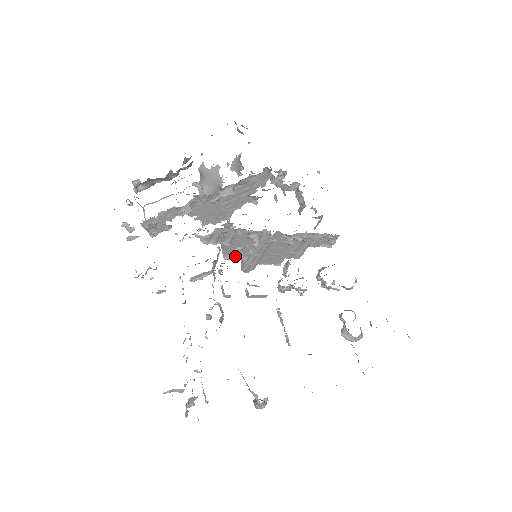
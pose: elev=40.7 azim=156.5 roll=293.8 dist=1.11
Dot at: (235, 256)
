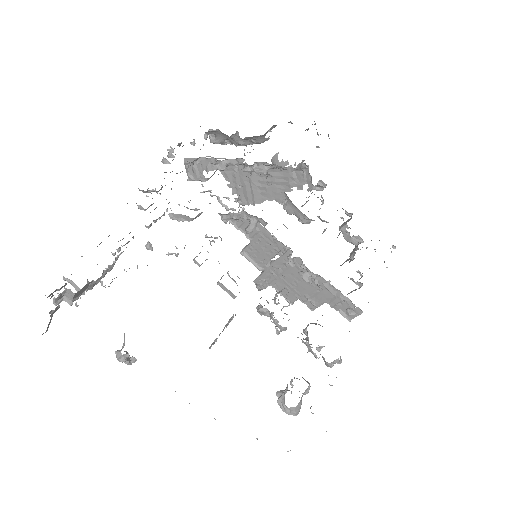
Dot at: (252, 258)
